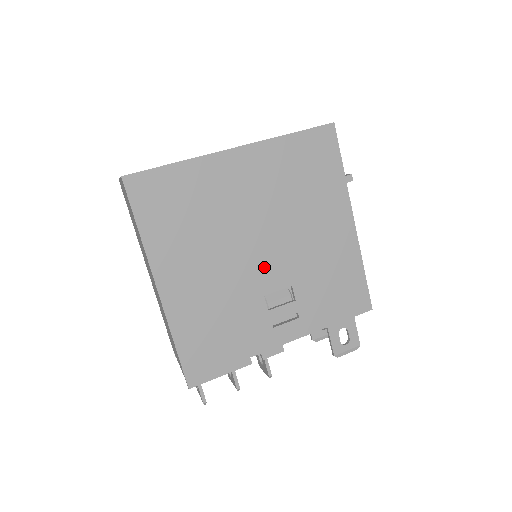
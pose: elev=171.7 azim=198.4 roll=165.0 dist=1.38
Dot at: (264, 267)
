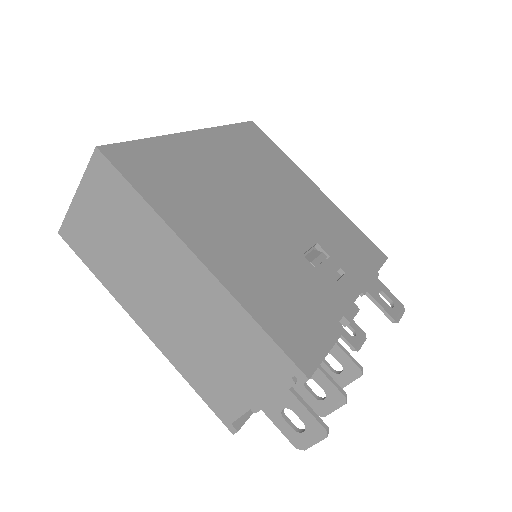
Dot at: (283, 228)
